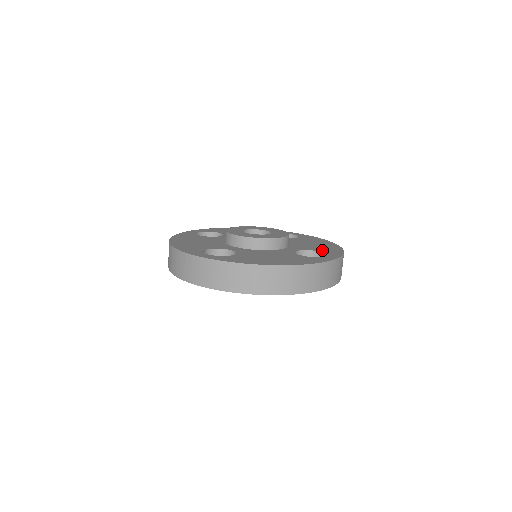
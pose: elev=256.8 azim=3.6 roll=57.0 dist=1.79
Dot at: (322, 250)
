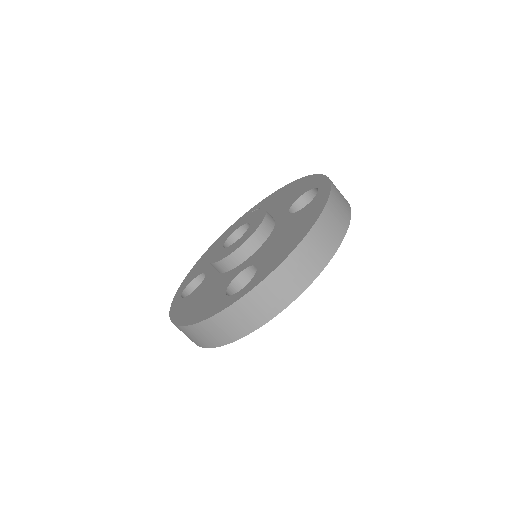
Dot at: (303, 191)
